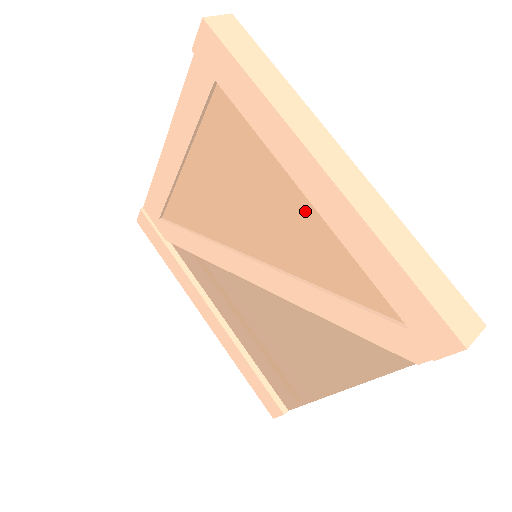
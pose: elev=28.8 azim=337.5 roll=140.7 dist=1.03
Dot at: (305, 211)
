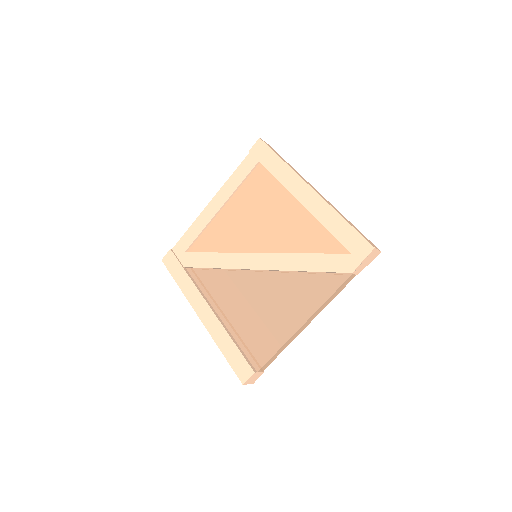
Dot at: (296, 213)
